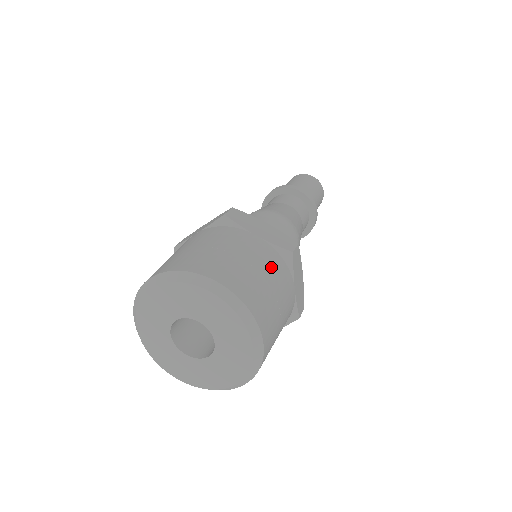
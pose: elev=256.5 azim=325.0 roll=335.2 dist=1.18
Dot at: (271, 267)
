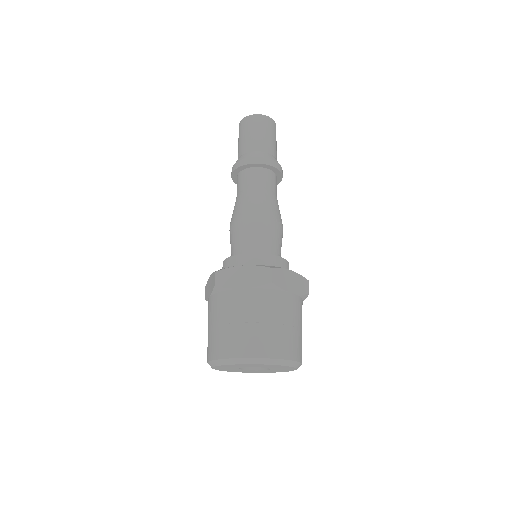
Dot at: (265, 307)
